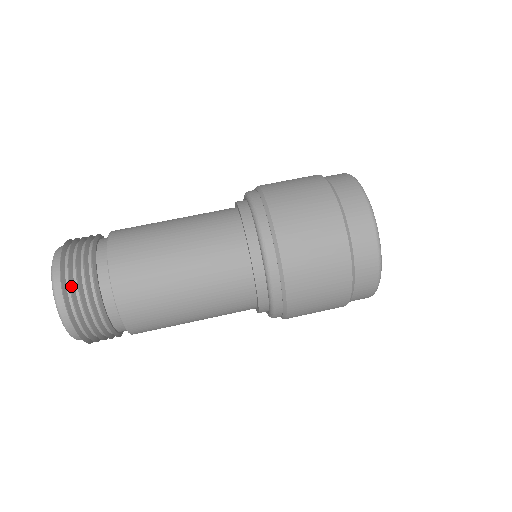
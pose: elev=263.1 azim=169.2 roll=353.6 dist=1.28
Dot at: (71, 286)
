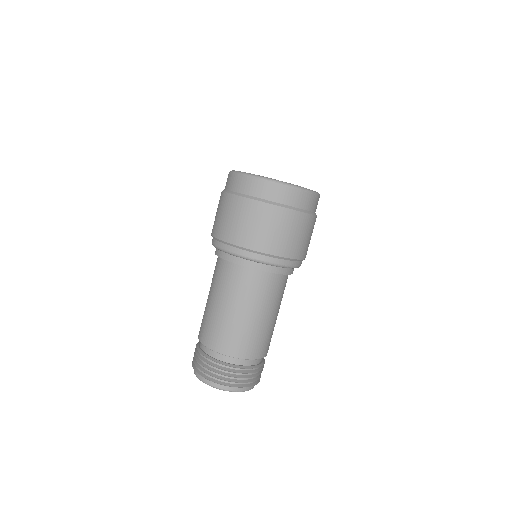
Dot at: (207, 373)
